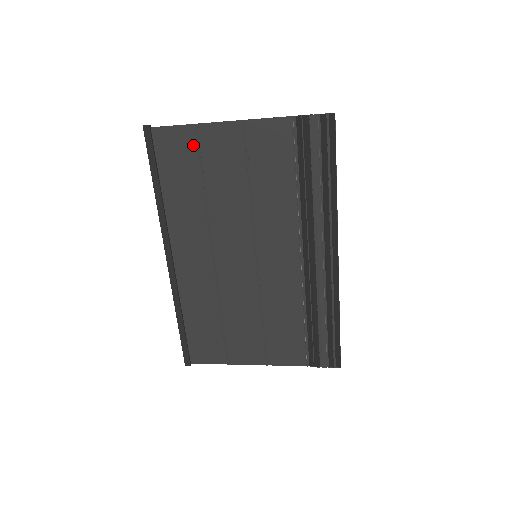
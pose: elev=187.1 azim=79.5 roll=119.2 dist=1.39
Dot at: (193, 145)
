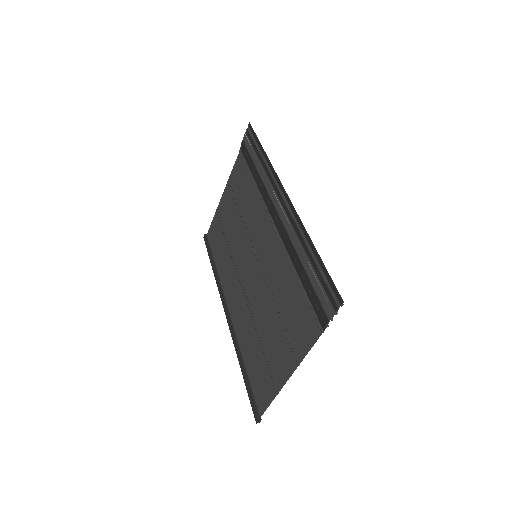
Dot at: (218, 222)
